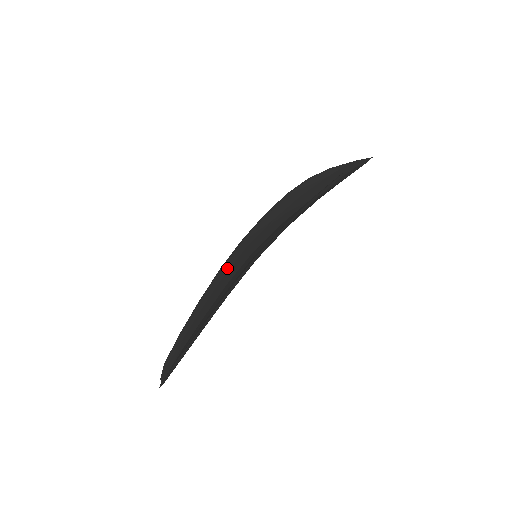
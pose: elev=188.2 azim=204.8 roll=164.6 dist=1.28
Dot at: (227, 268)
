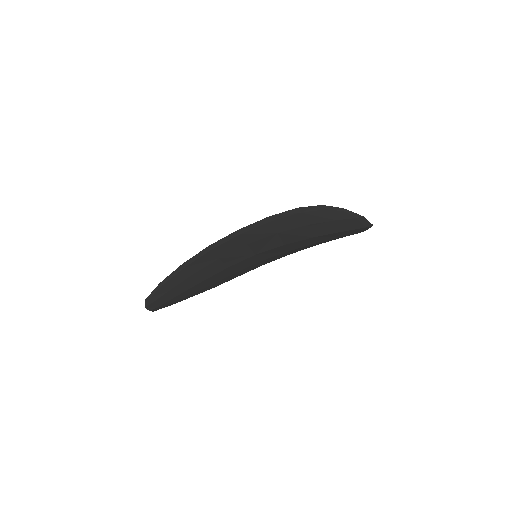
Dot at: occluded
